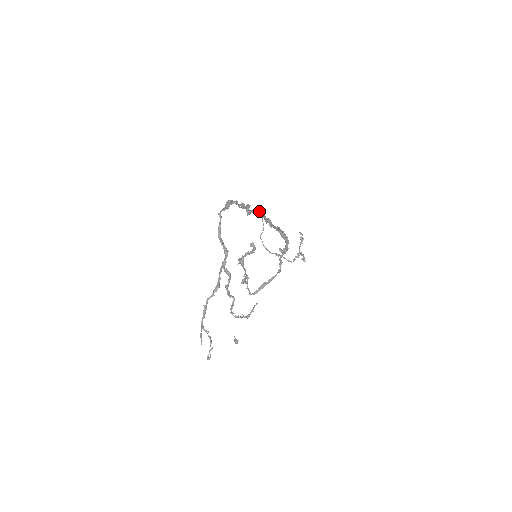
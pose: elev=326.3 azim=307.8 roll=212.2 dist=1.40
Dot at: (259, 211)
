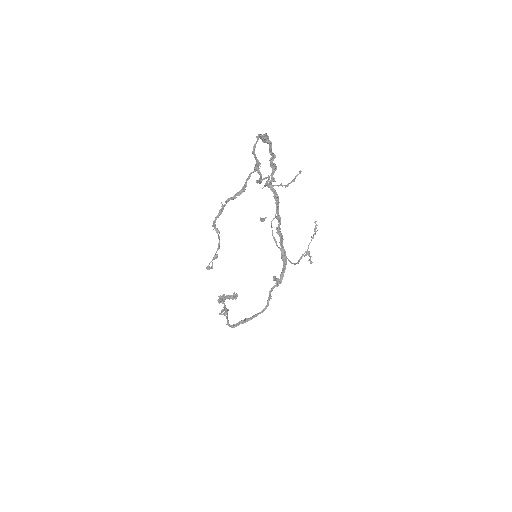
Dot at: (277, 194)
